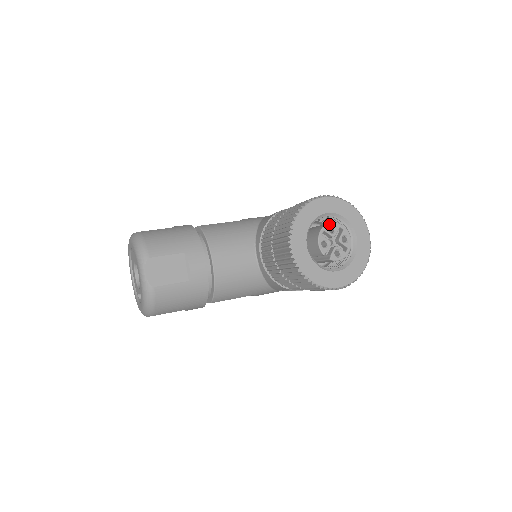
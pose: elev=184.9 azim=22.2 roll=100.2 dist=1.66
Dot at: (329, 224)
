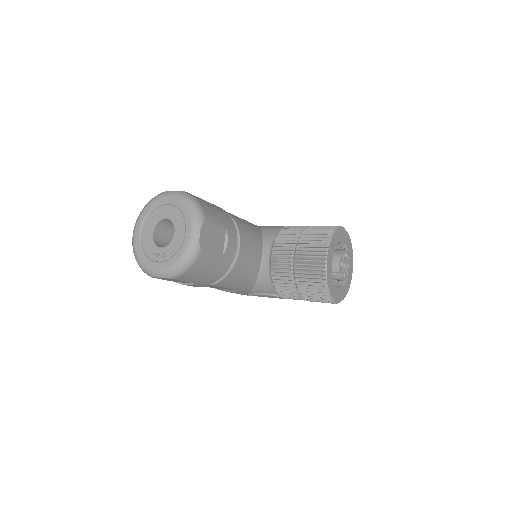
Dot at: (345, 250)
